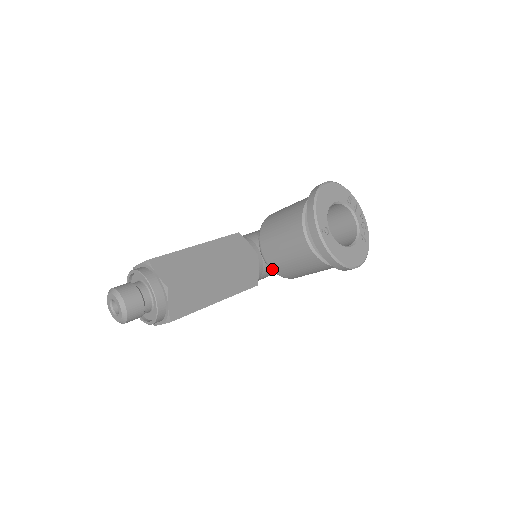
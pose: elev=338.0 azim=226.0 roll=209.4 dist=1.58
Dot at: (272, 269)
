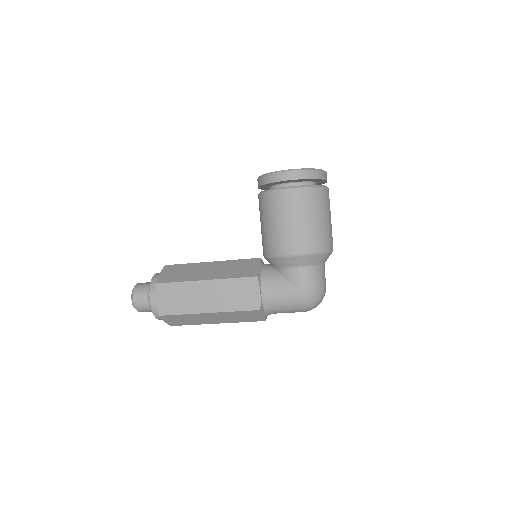
Dot at: (266, 255)
